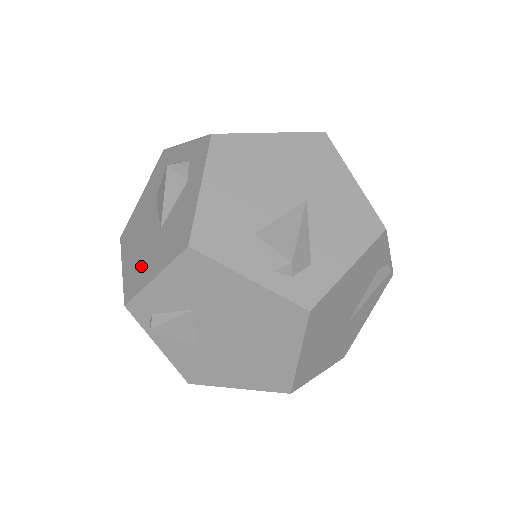
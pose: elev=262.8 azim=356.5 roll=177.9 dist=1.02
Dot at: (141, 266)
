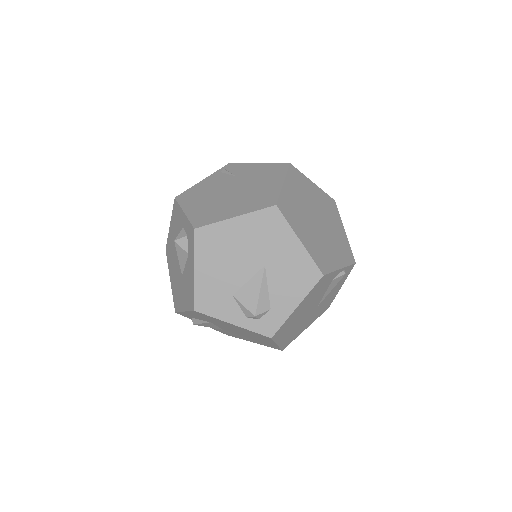
Dot at: (178, 293)
